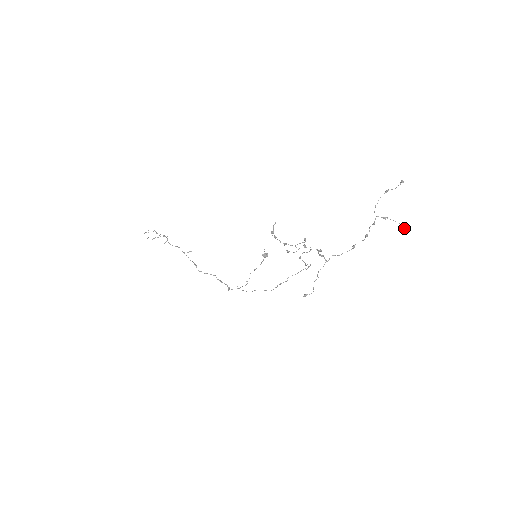
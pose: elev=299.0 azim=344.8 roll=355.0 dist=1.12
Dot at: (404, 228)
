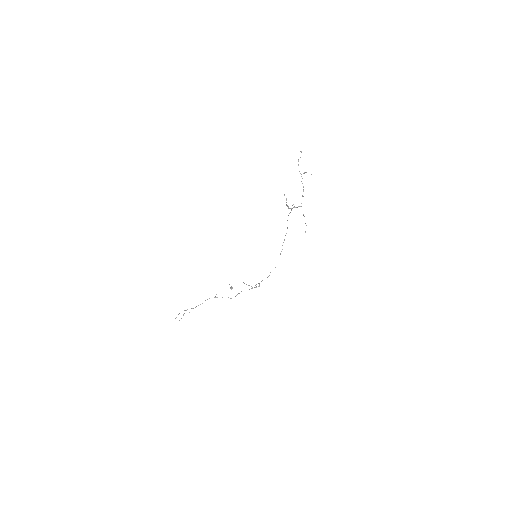
Dot at: occluded
